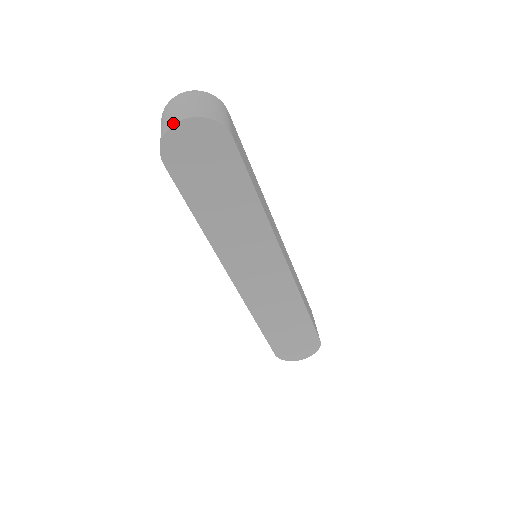
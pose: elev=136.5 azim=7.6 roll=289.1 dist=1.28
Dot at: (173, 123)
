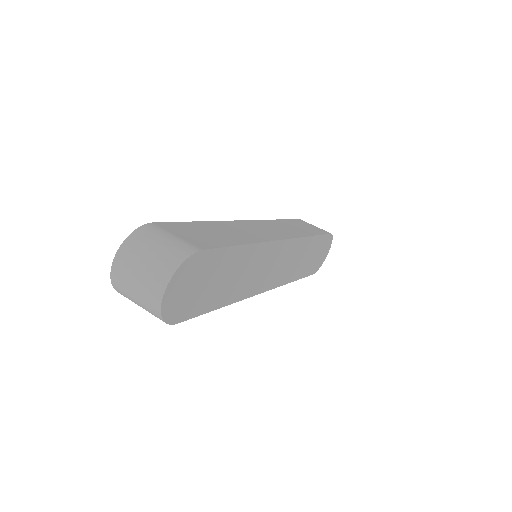
Dot at: (158, 303)
